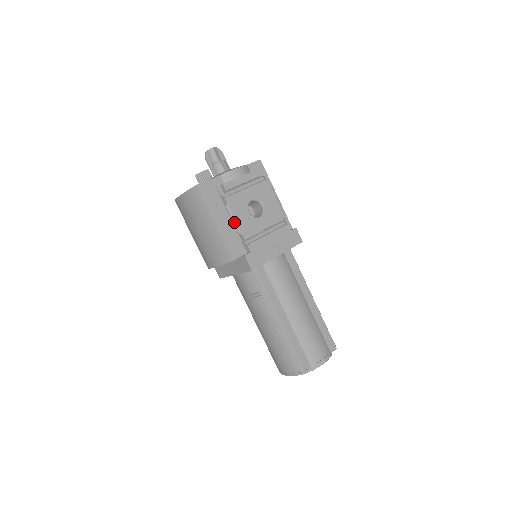
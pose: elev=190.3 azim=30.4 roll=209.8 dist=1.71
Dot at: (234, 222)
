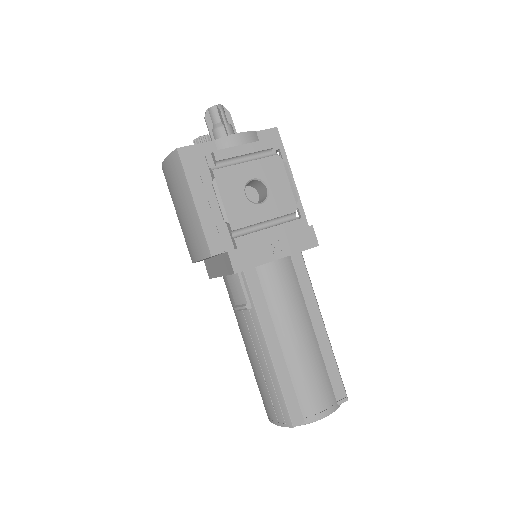
Dot at: (220, 204)
